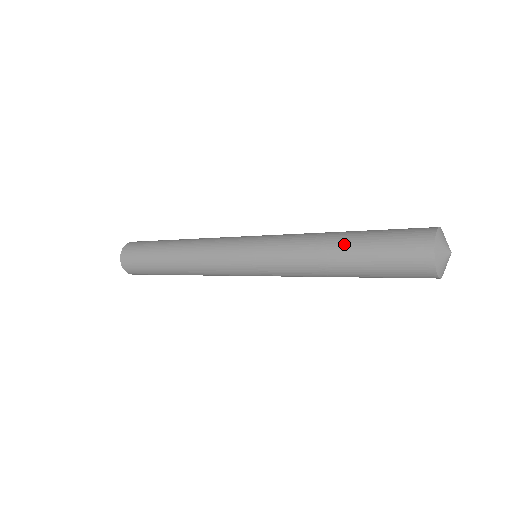
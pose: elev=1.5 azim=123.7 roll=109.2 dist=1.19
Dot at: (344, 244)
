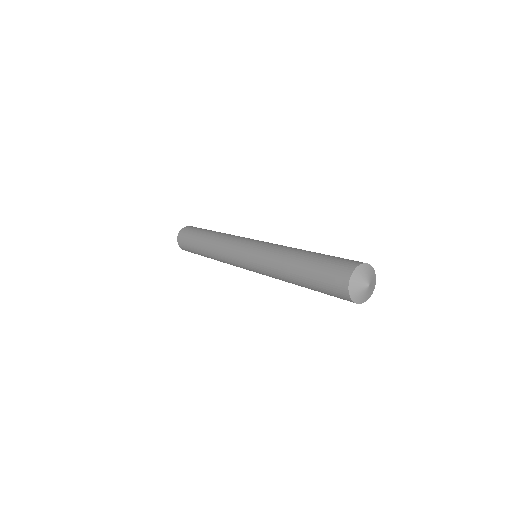
Dot at: (306, 254)
